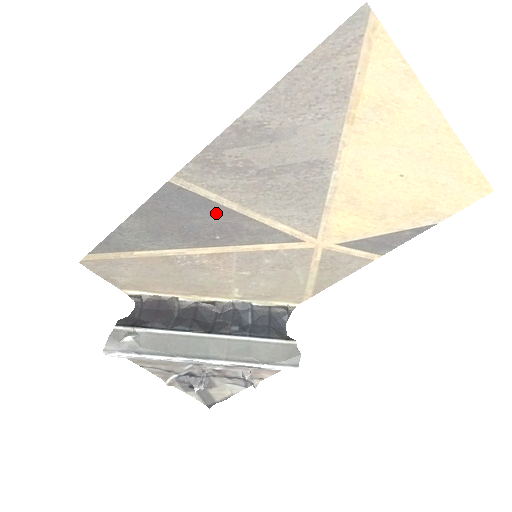
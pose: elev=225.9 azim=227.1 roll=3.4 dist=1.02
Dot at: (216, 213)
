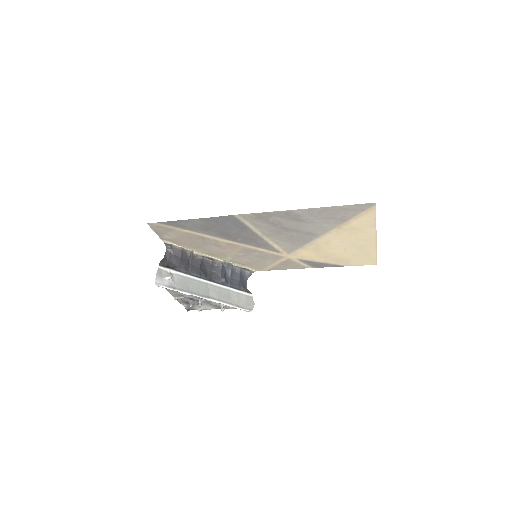
Dot at: (247, 232)
